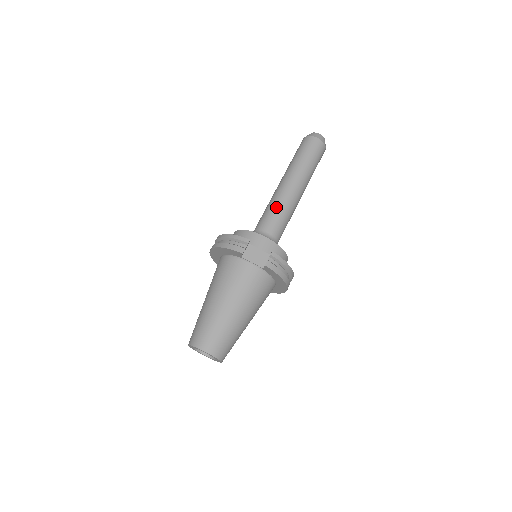
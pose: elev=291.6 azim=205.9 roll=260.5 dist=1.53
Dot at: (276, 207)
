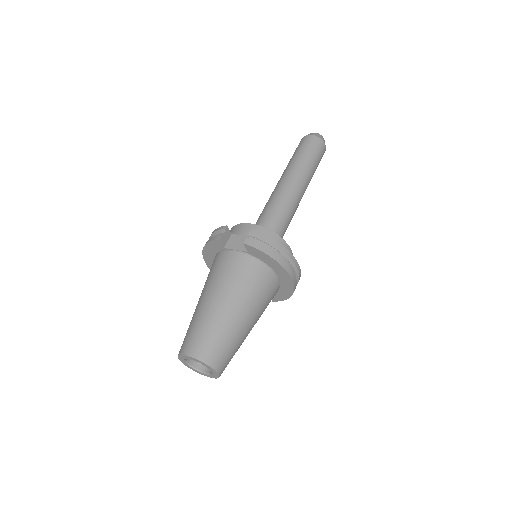
Dot at: (270, 202)
